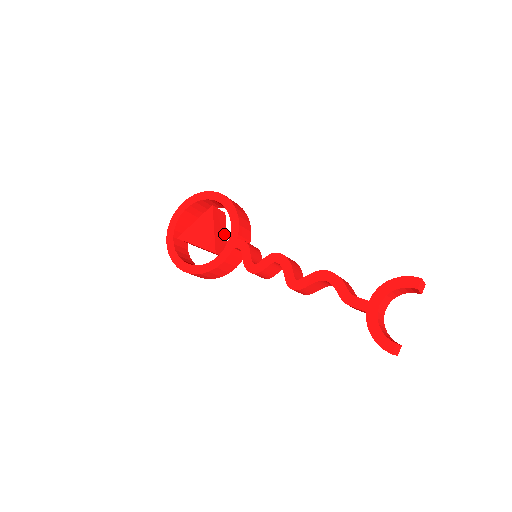
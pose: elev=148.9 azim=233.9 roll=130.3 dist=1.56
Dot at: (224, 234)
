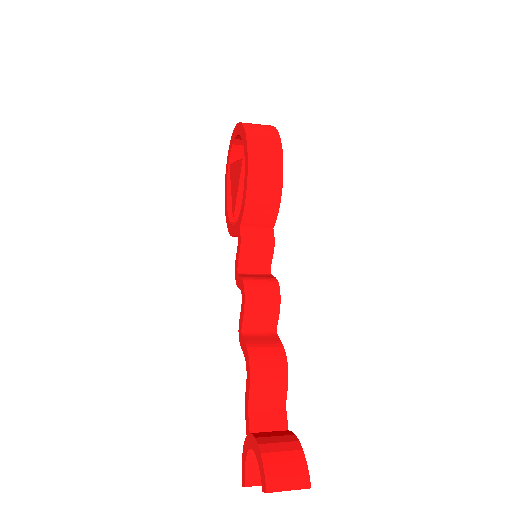
Dot at: occluded
